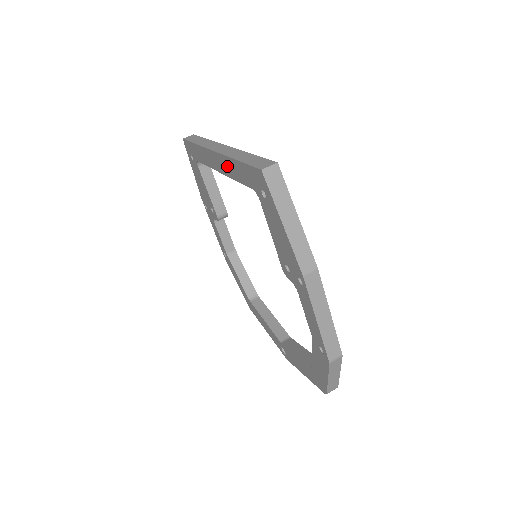
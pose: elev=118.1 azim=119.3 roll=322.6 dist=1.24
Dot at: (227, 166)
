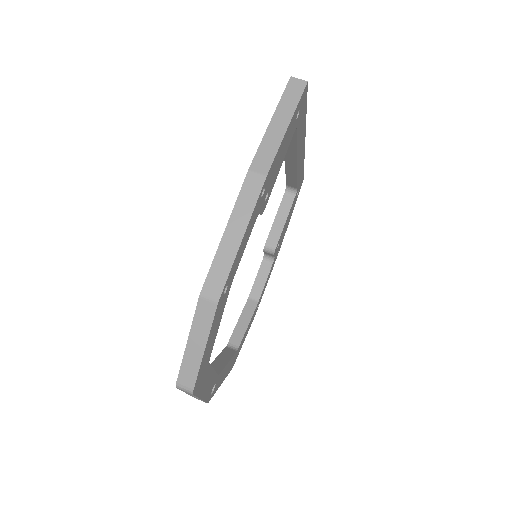
Dot at: occluded
